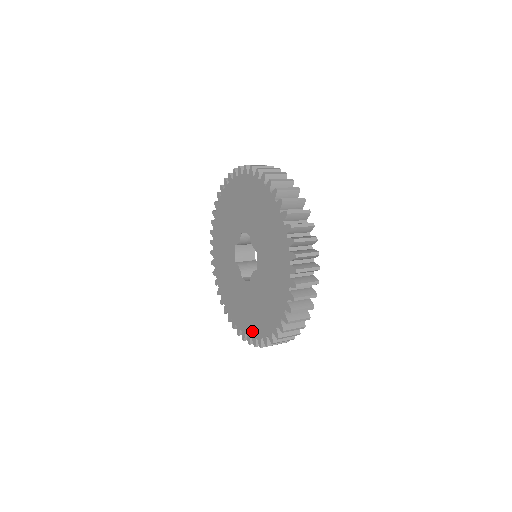
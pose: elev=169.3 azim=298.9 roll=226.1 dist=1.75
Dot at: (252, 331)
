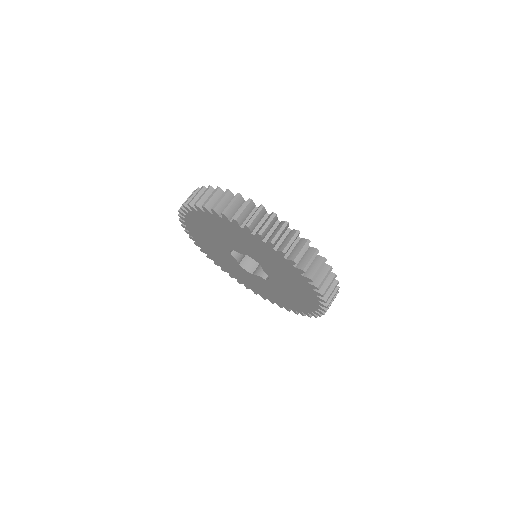
Dot at: (246, 285)
